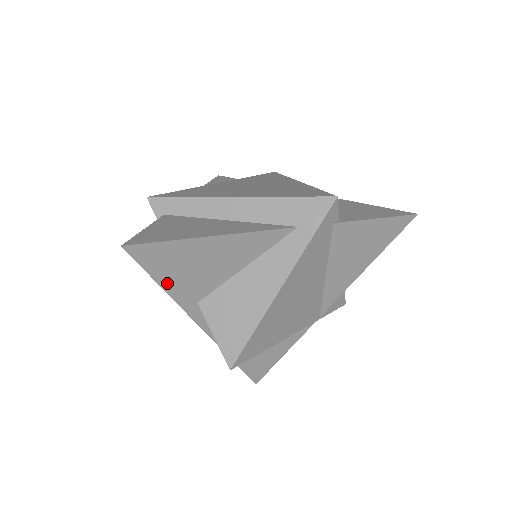
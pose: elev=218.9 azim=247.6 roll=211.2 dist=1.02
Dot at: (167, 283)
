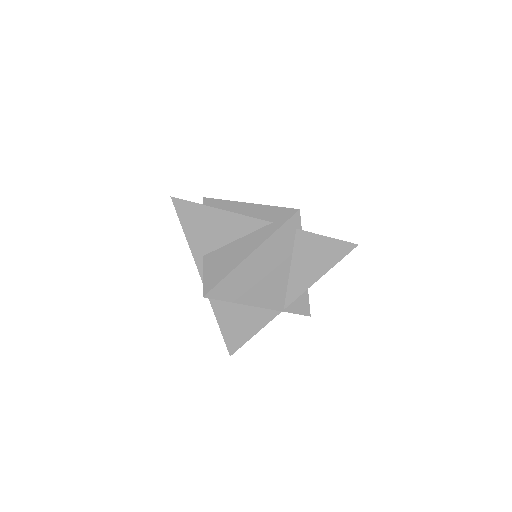
Dot at: (188, 233)
